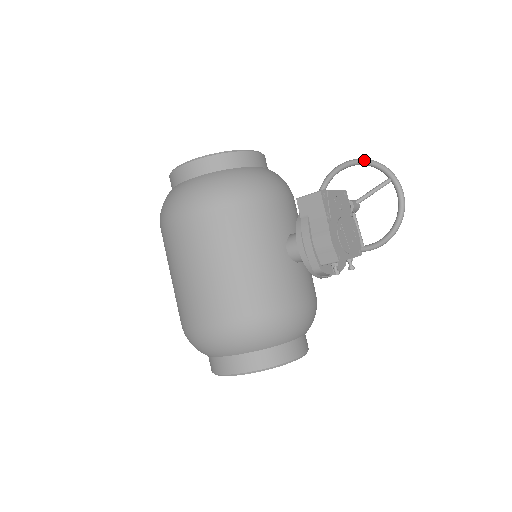
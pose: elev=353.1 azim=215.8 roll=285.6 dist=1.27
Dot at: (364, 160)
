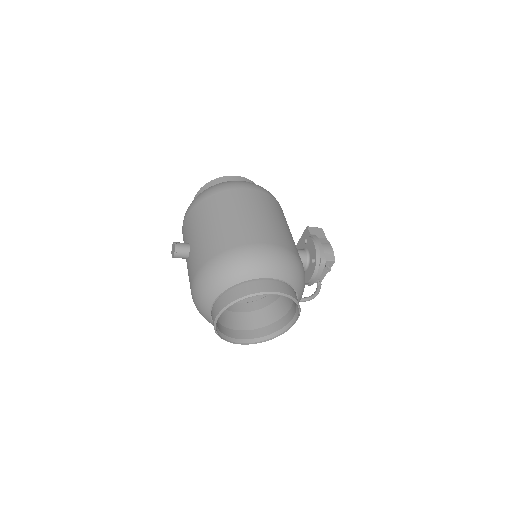
Dot at: occluded
